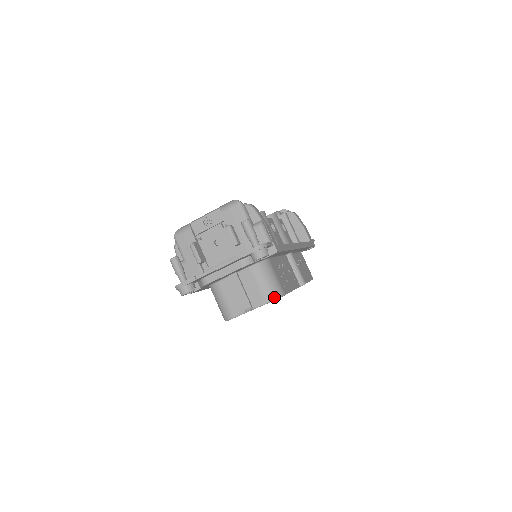
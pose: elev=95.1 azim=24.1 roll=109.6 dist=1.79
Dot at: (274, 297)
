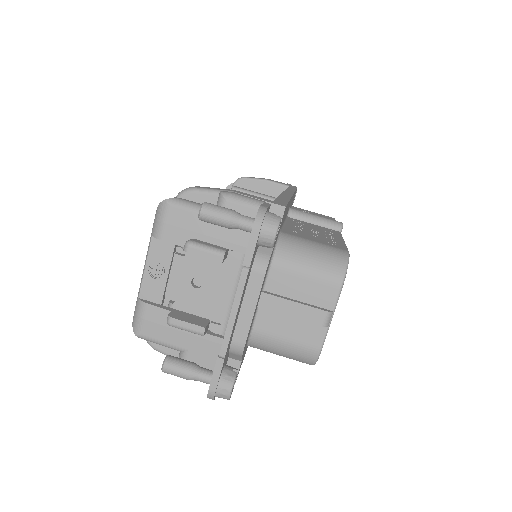
Dot at: (342, 268)
